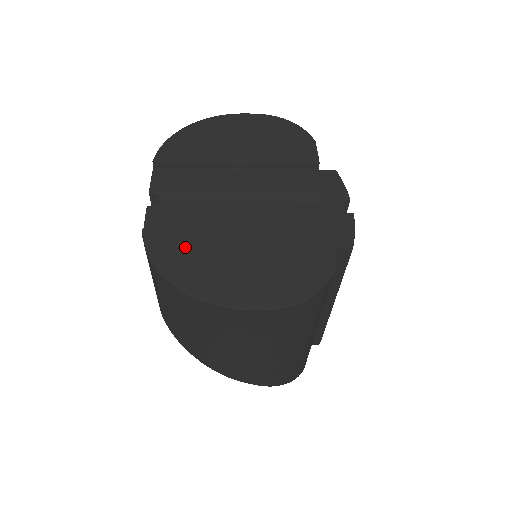
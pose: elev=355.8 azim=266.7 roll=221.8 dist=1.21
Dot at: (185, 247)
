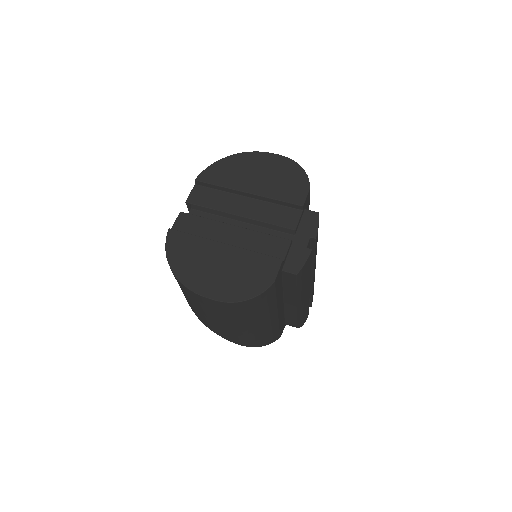
Dot at: (187, 247)
